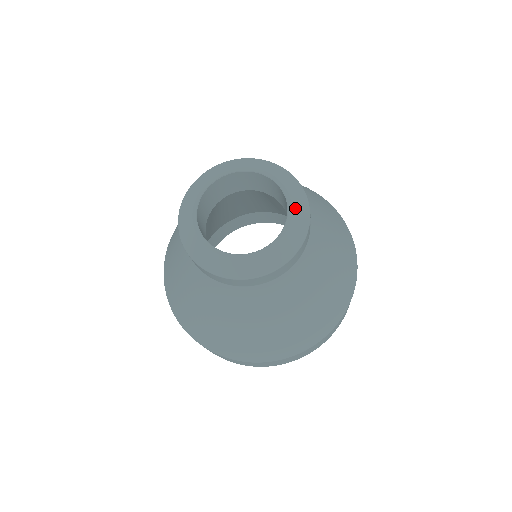
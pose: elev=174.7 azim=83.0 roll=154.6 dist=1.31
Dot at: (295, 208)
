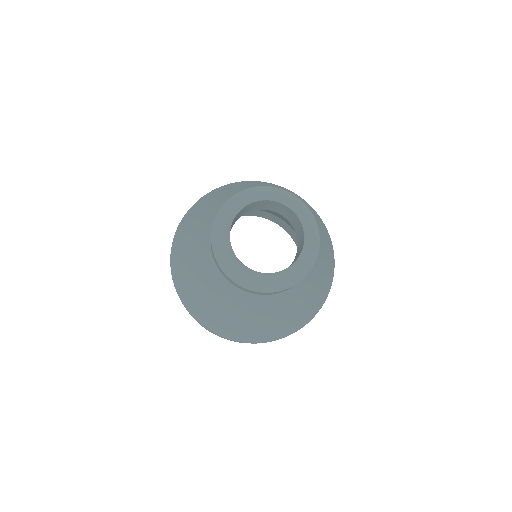
Dot at: (308, 226)
